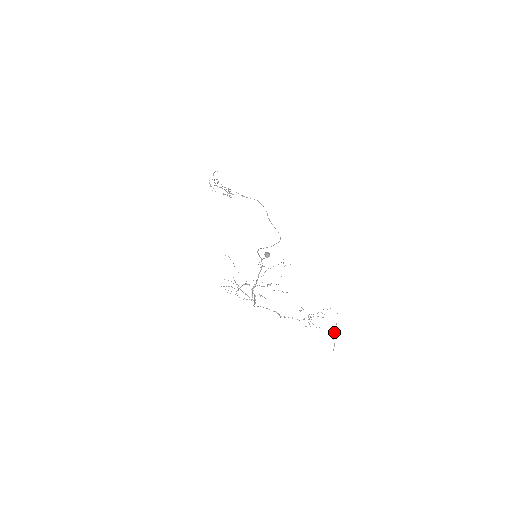
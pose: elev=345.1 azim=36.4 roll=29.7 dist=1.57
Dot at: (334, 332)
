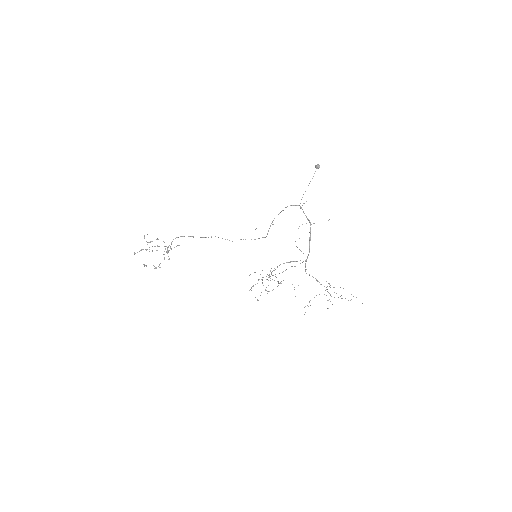
Dot at: occluded
